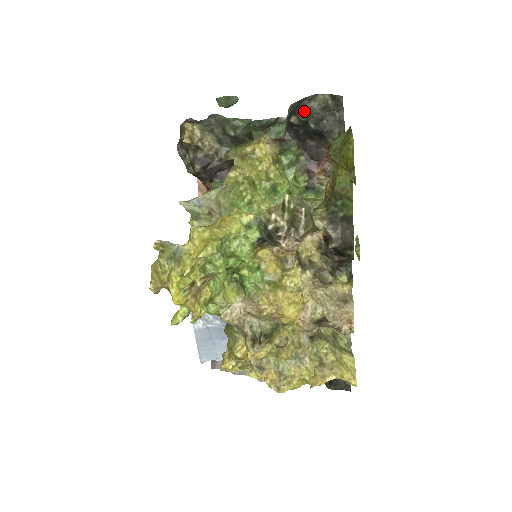
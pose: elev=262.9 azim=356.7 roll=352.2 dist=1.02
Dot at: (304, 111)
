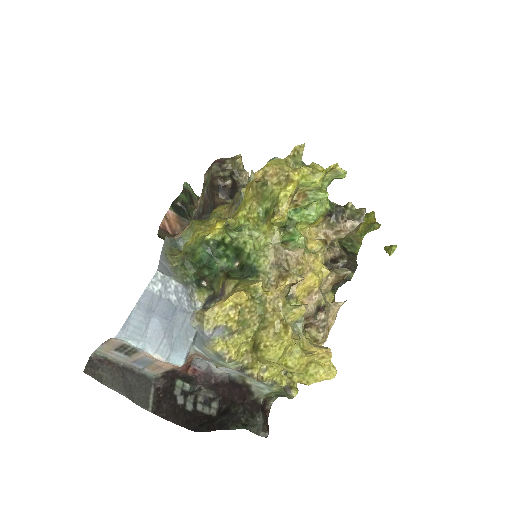
Dot at: occluded
